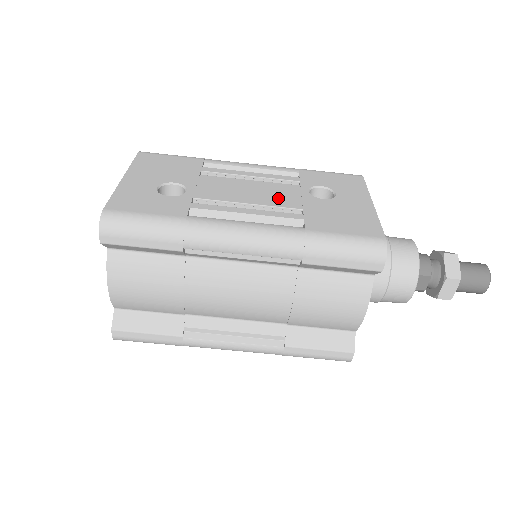
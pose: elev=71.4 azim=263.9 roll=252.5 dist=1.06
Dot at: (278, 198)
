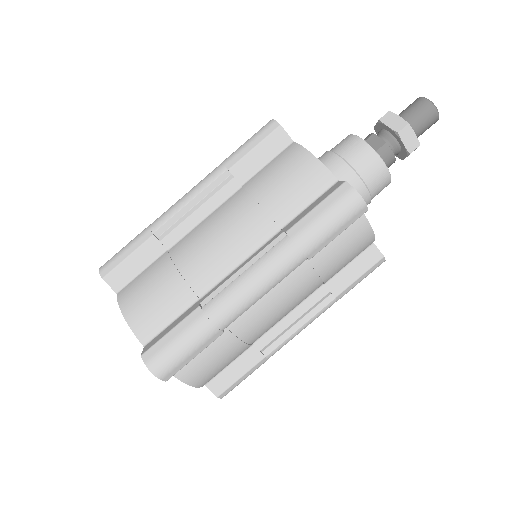
Dot at: occluded
